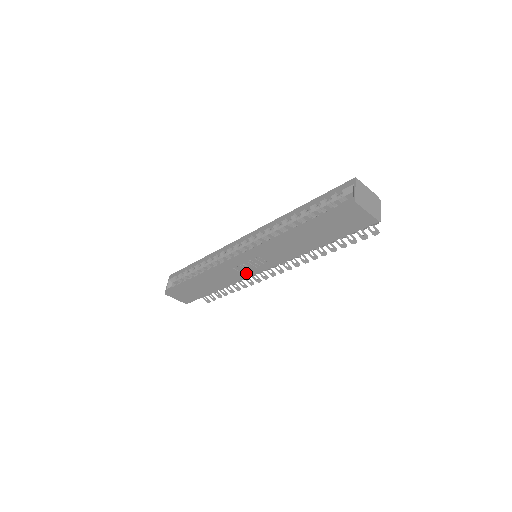
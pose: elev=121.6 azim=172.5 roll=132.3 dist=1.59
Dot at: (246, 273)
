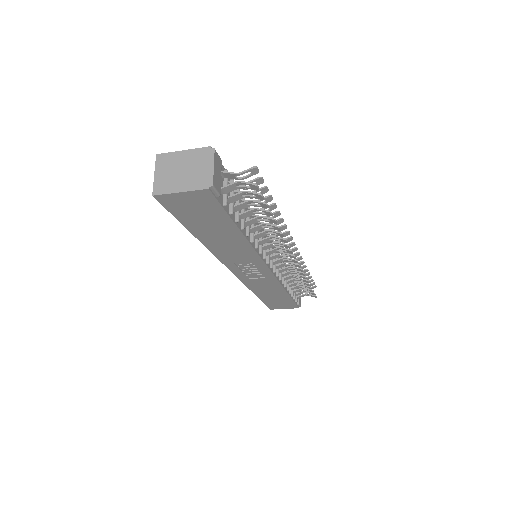
Dot at: (266, 276)
